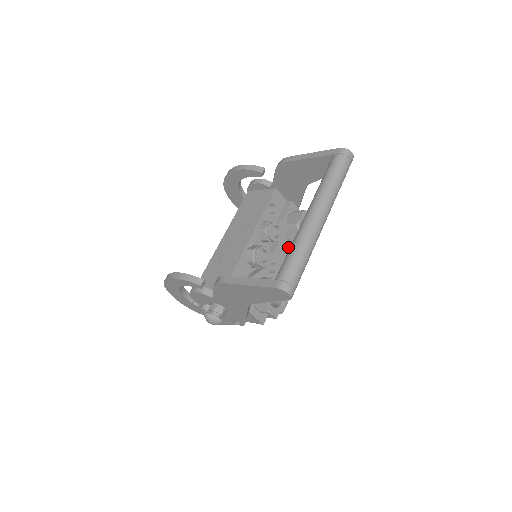
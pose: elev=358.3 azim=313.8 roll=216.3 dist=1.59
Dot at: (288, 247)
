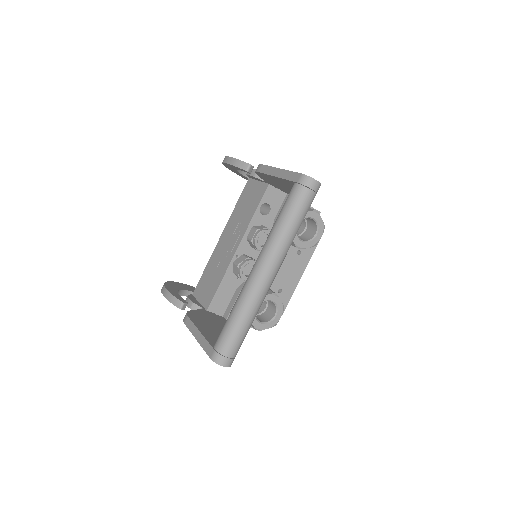
Dot at: occluded
